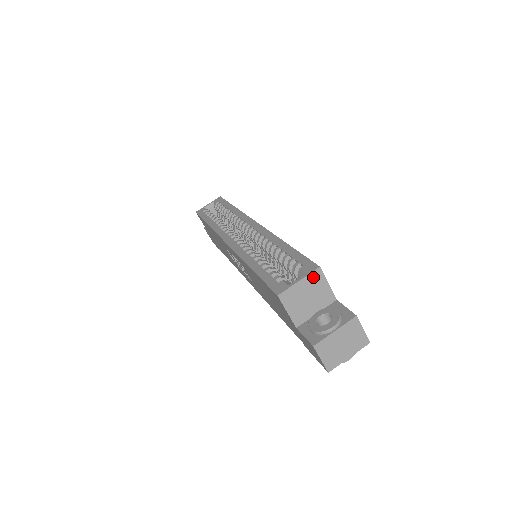
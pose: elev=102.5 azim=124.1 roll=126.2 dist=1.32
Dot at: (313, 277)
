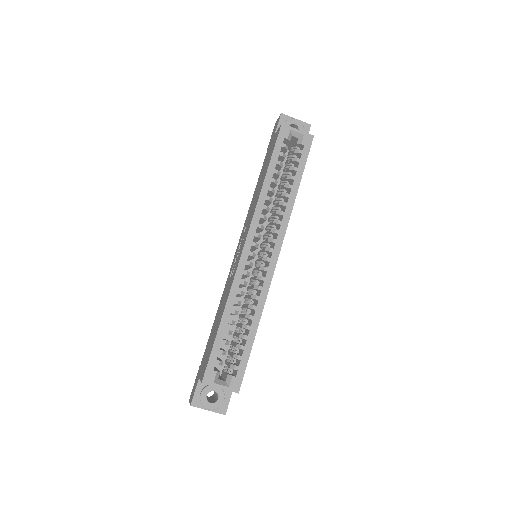
Dot at: (230, 390)
